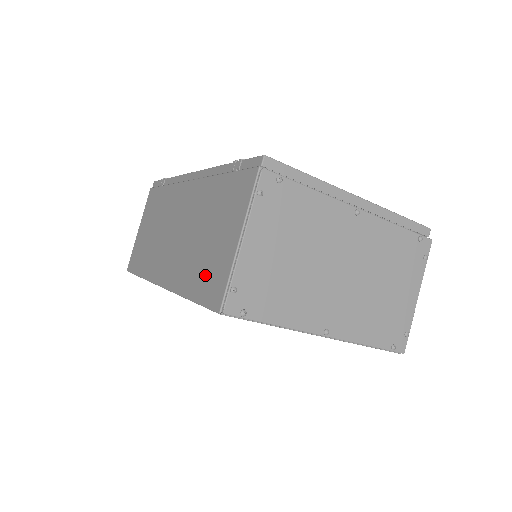
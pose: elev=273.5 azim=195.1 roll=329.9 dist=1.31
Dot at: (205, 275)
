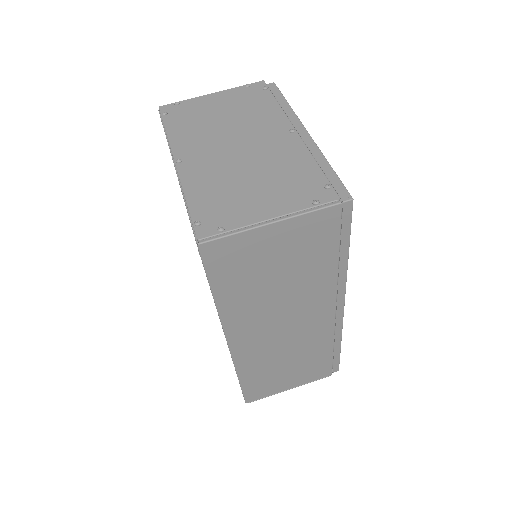
Dot at: occluded
